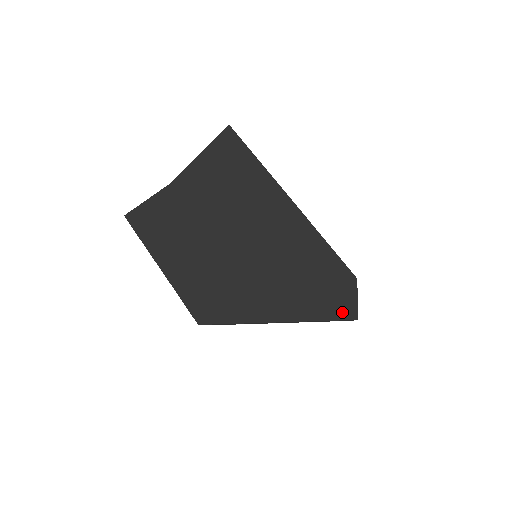
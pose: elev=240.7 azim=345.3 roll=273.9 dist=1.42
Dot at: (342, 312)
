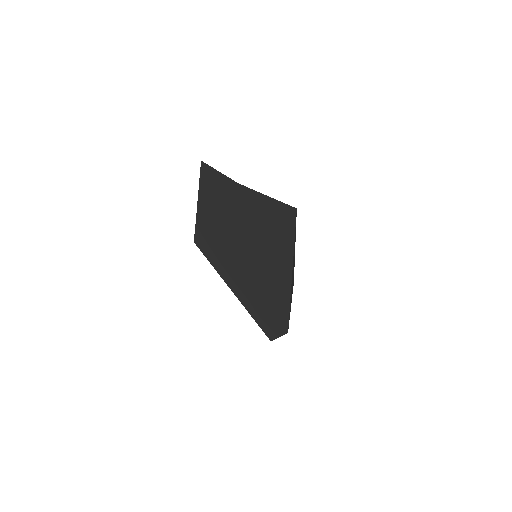
Dot at: (267, 330)
